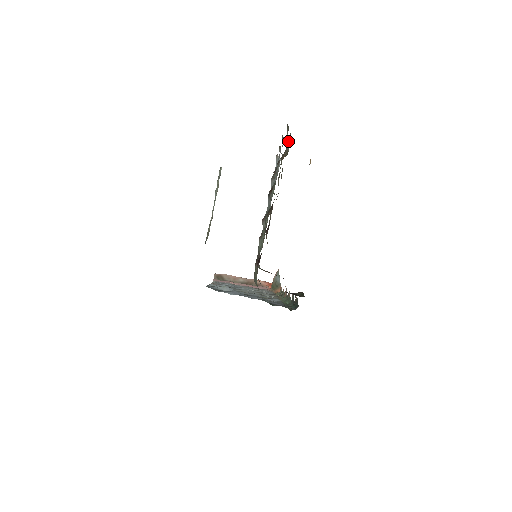
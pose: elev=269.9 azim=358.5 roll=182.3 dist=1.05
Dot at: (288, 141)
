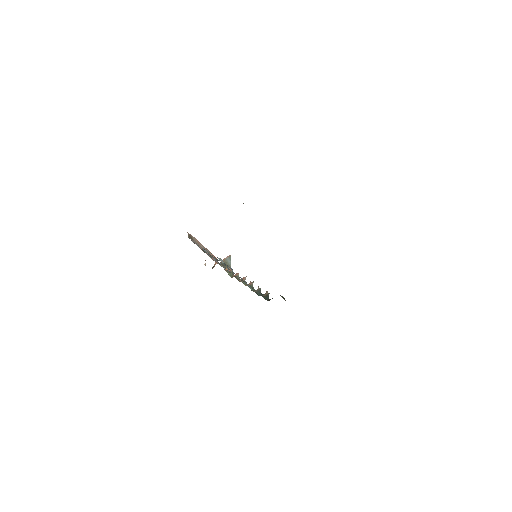
Dot at: occluded
